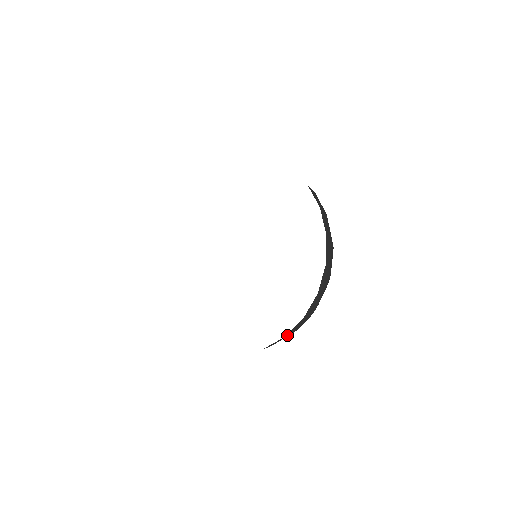
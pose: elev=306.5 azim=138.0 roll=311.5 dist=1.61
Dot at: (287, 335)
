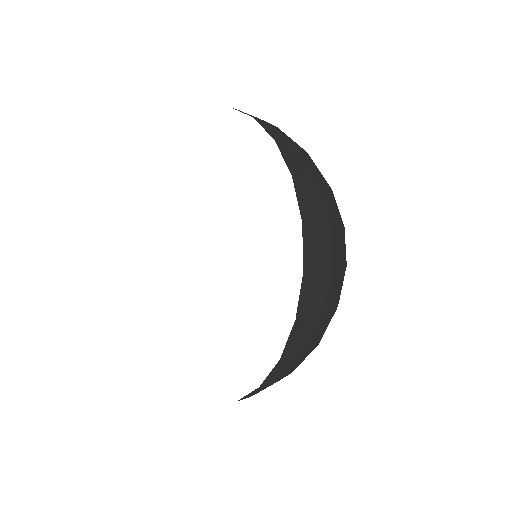
Dot at: occluded
